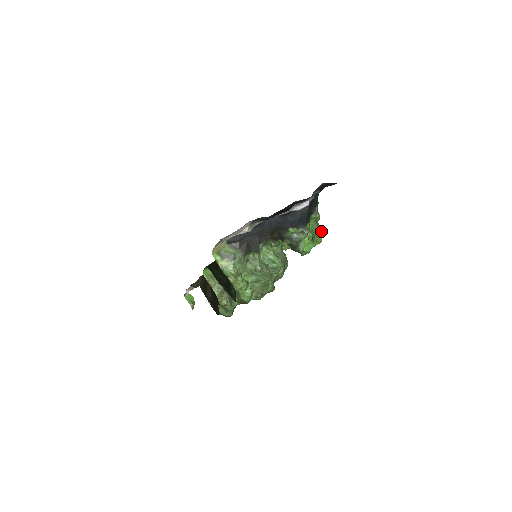
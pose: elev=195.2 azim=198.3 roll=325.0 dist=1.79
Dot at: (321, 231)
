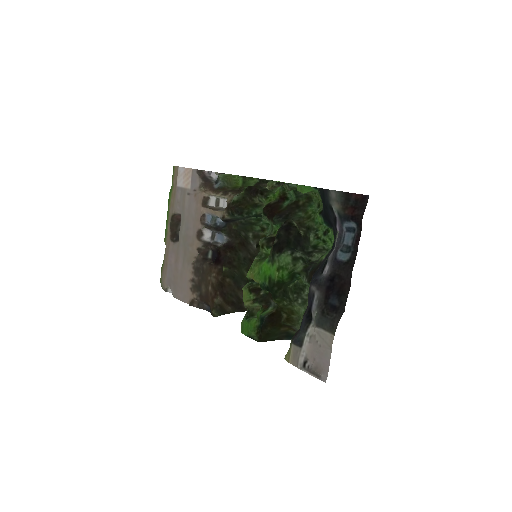
Dot at: occluded
